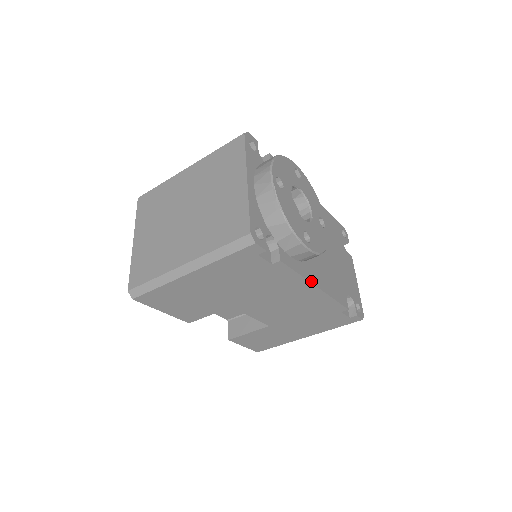
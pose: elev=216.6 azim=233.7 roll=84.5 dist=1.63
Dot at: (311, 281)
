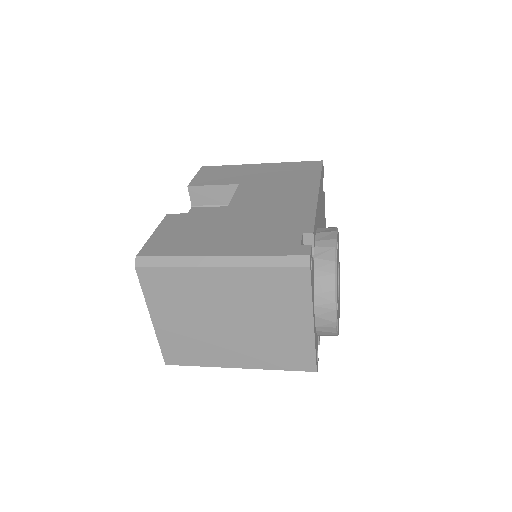
Dot at: occluded
